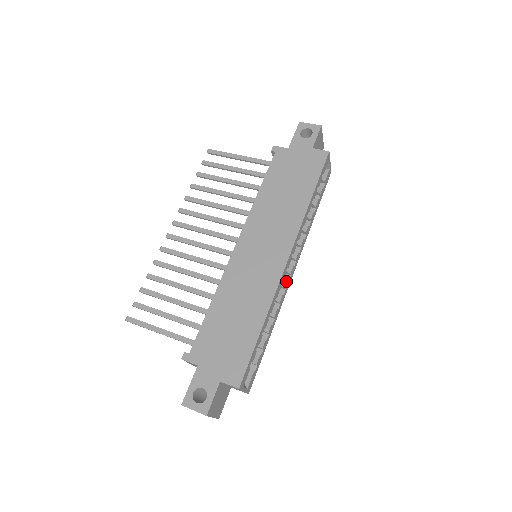
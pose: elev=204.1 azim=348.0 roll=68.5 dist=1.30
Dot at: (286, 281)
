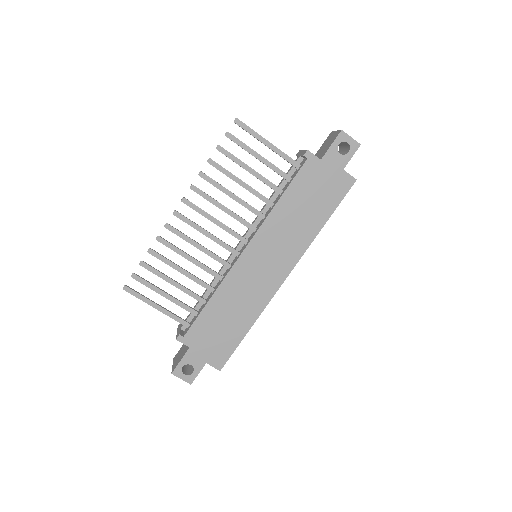
Dot at: occluded
